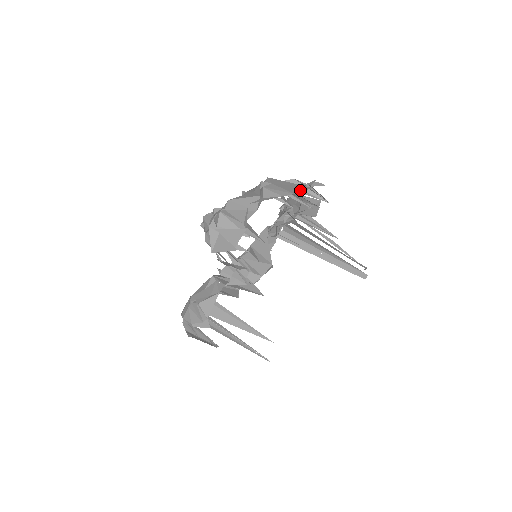
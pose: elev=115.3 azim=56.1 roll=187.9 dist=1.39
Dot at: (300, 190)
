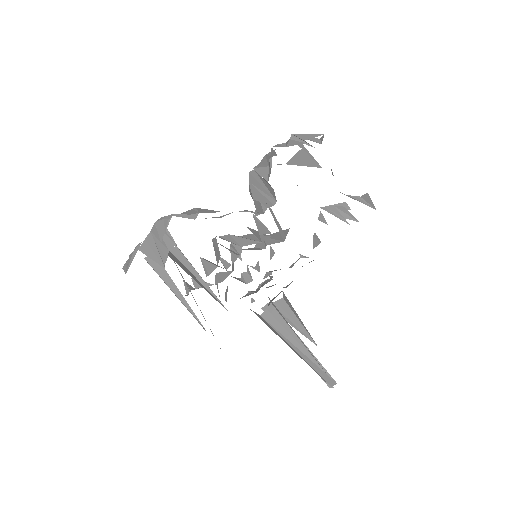
Dot at: occluded
